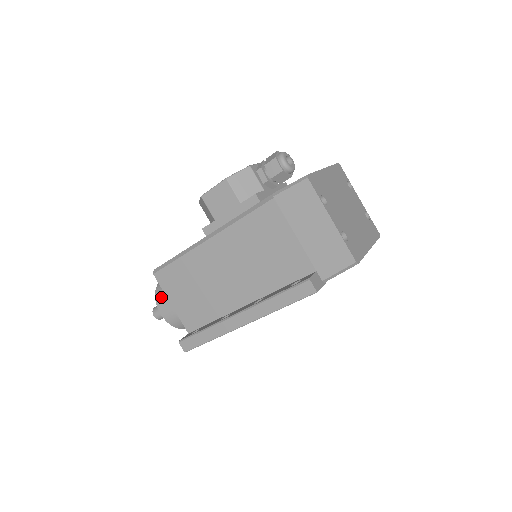
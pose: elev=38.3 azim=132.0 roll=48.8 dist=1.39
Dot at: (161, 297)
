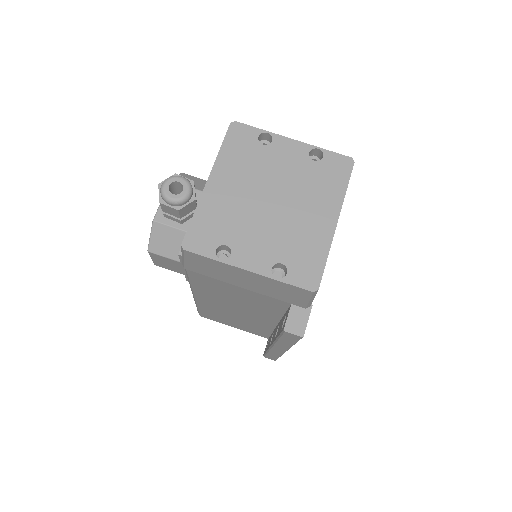
Dot at: occluded
